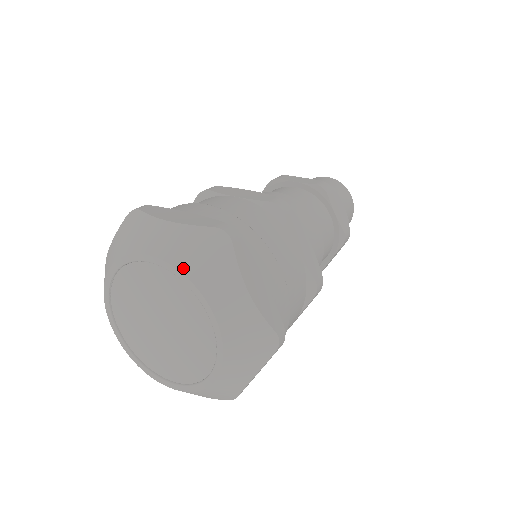
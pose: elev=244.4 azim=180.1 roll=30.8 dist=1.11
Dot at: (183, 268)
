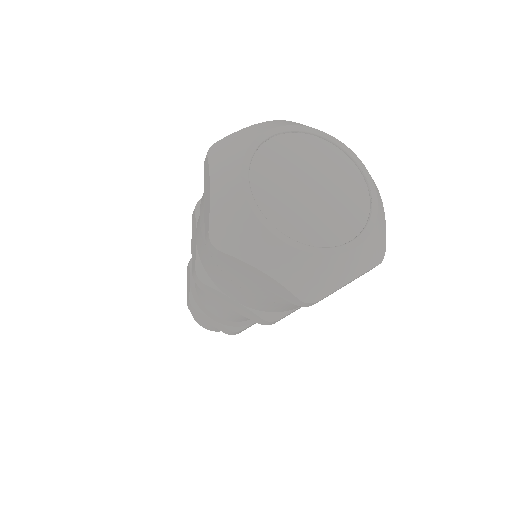
Dot at: (360, 160)
